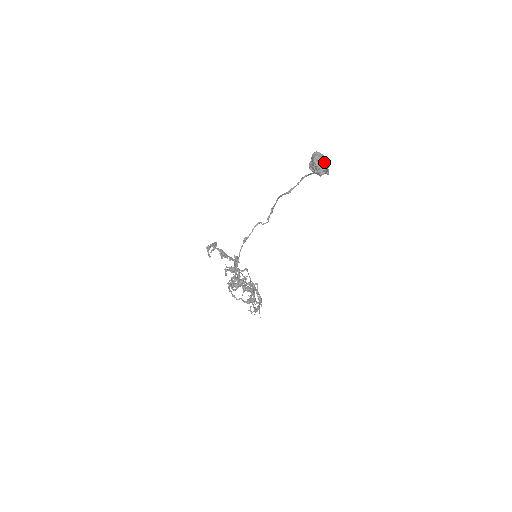
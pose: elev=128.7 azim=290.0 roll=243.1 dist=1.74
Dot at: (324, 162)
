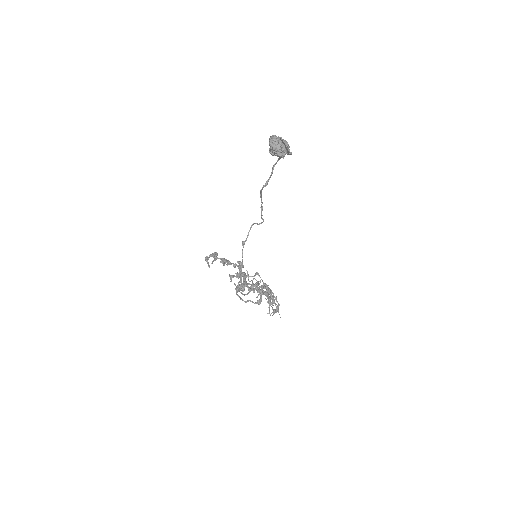
Dot at: (282, 143)
